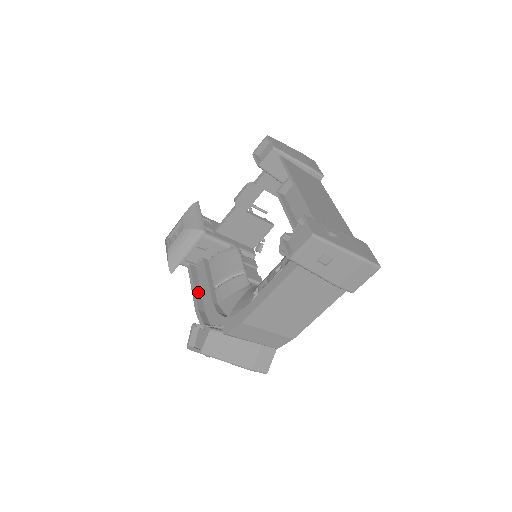
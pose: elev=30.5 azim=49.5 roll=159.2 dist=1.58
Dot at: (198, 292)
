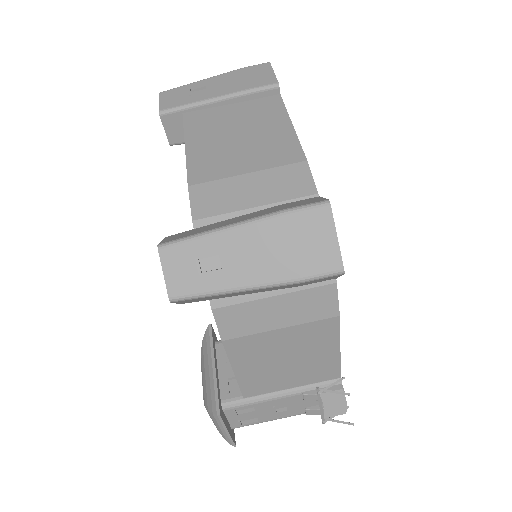
Dot at: occluded
